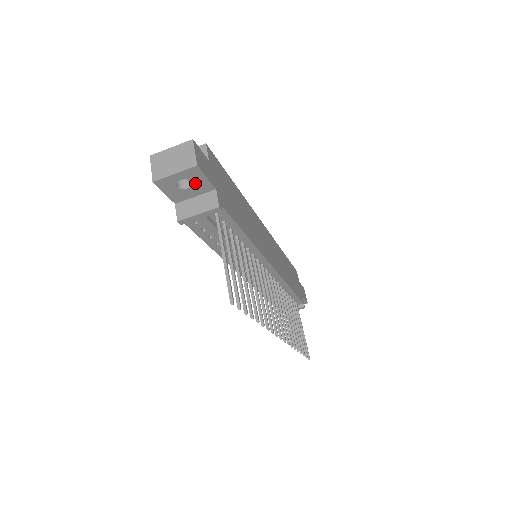
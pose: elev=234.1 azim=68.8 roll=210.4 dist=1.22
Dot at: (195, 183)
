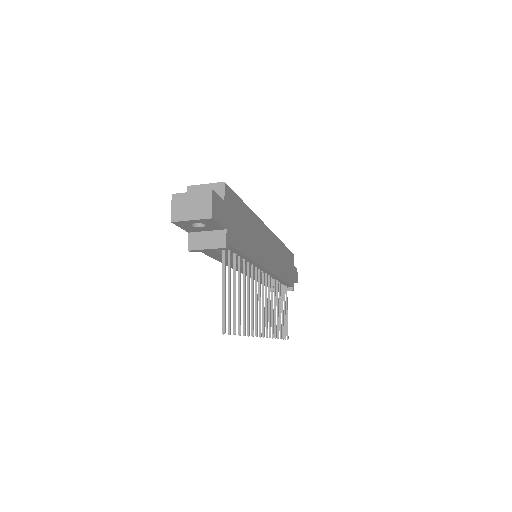
Dot at: (208, 225)
